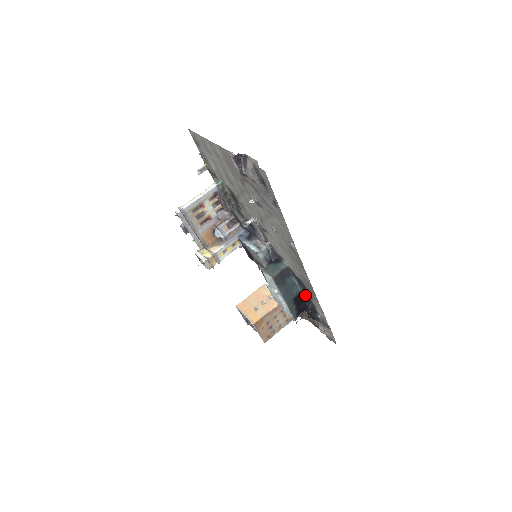
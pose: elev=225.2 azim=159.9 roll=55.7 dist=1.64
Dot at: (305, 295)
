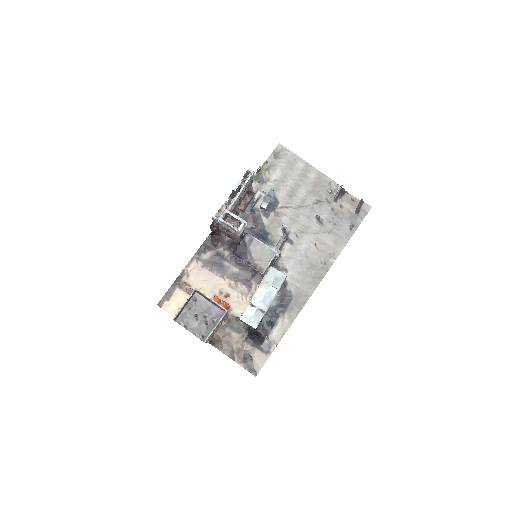
Dot at: (273, 311)
